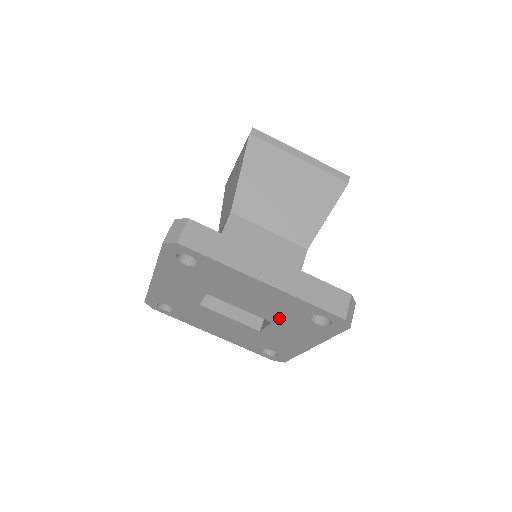
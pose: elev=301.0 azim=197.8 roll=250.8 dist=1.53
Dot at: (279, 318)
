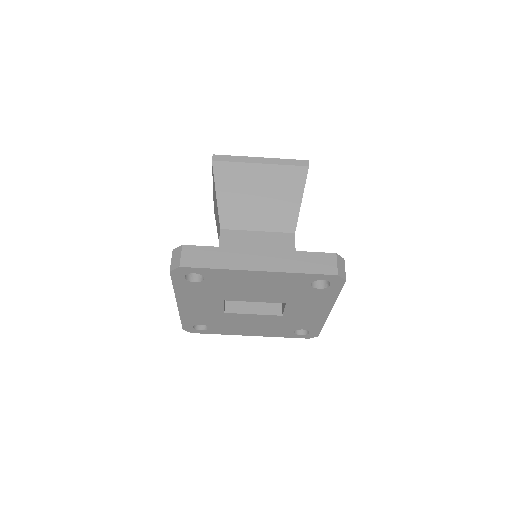
Dot at: (289, 297)
